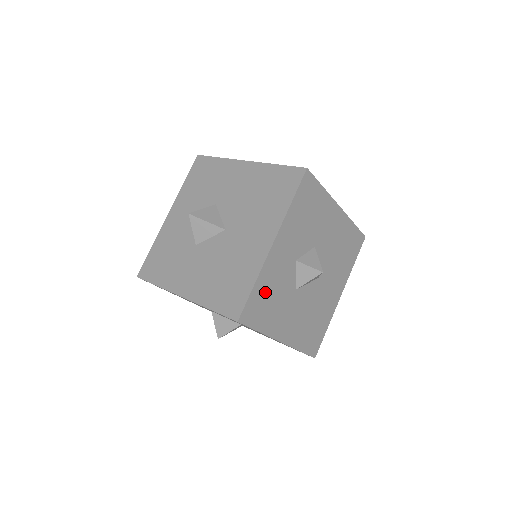
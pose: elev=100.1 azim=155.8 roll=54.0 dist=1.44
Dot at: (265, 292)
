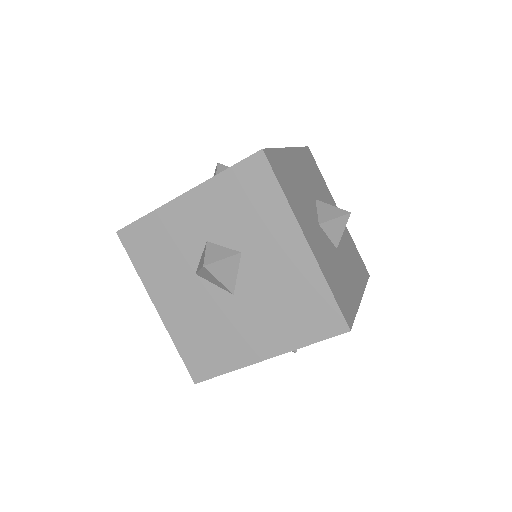
Dot at: occluded
